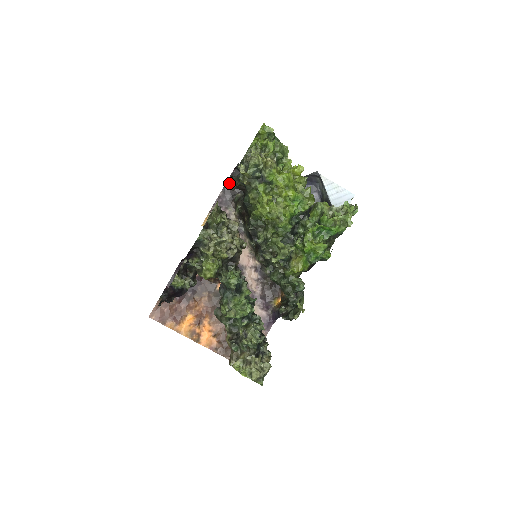
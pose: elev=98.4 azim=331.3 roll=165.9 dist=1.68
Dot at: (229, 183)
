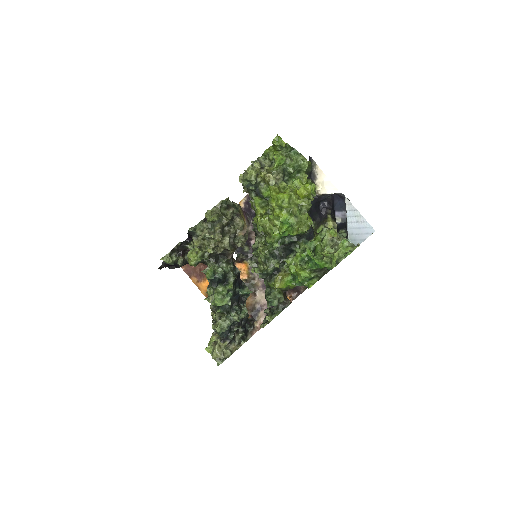
Dot at: occluded
